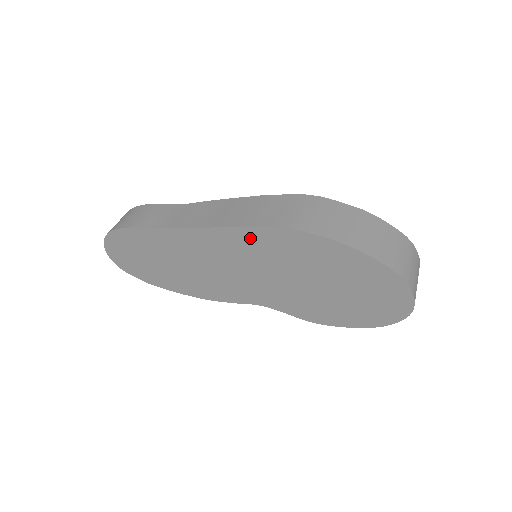
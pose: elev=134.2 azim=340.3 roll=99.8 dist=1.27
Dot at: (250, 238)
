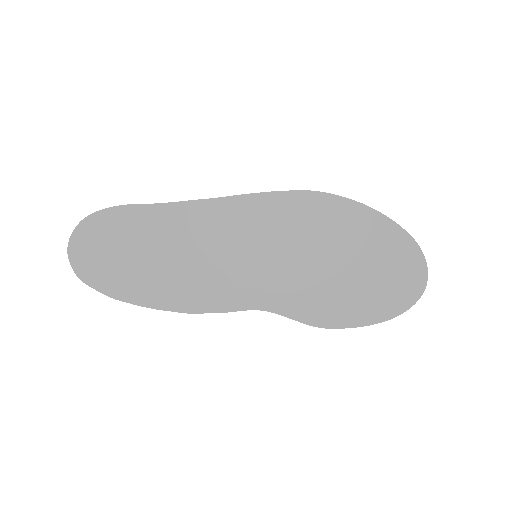
Dot at: (270, 206)
